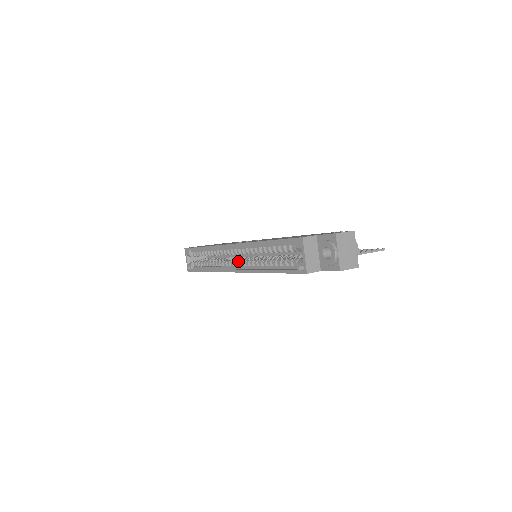
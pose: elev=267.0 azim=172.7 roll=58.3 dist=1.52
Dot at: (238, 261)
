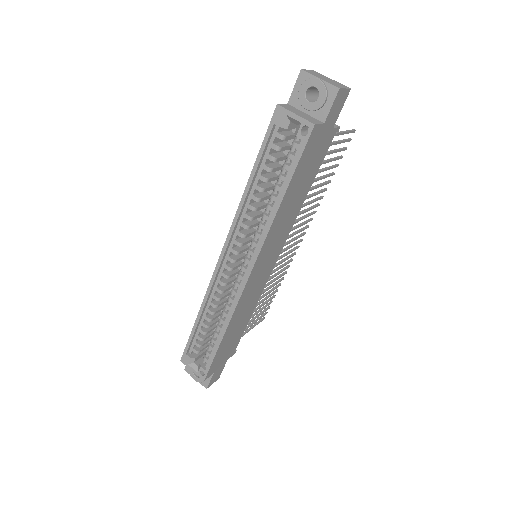
Dot at: (243, 263)
